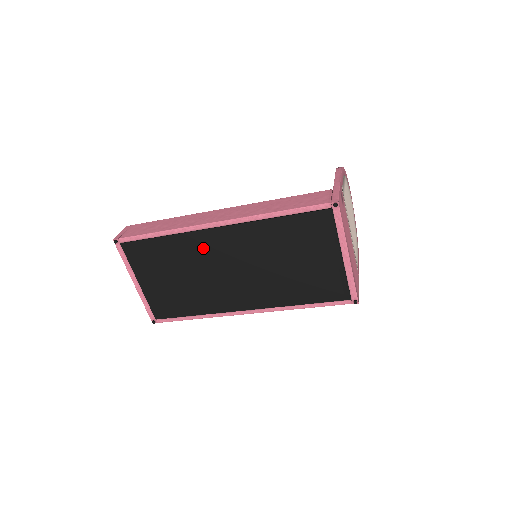
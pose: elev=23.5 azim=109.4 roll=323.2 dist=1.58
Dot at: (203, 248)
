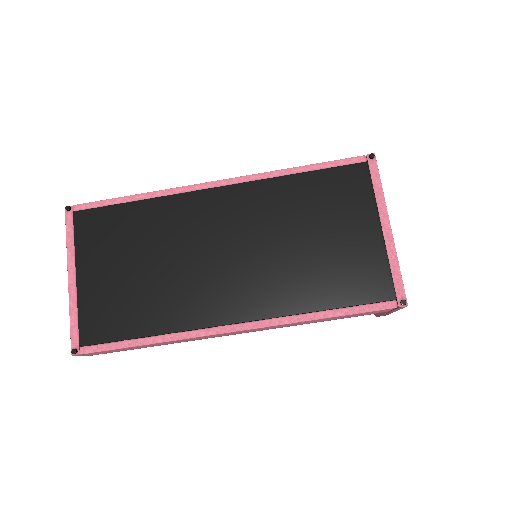
Dot at: (190, 218)
